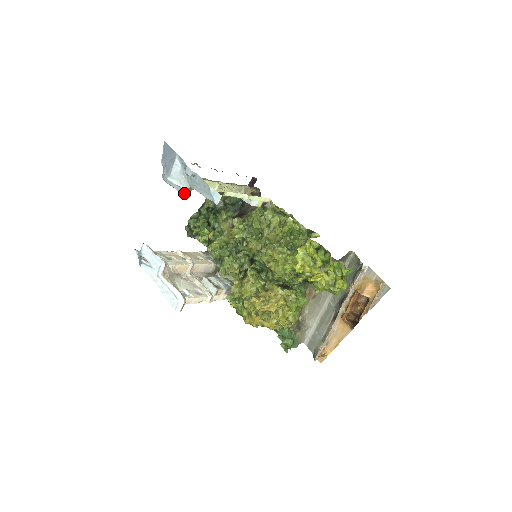
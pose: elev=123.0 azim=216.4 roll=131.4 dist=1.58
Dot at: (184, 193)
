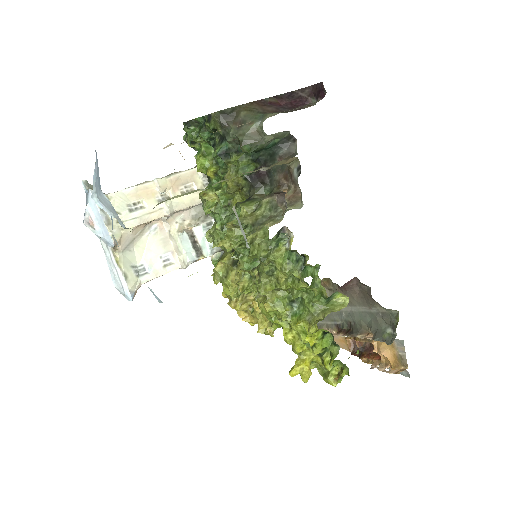
Dot at: (123, 227)
